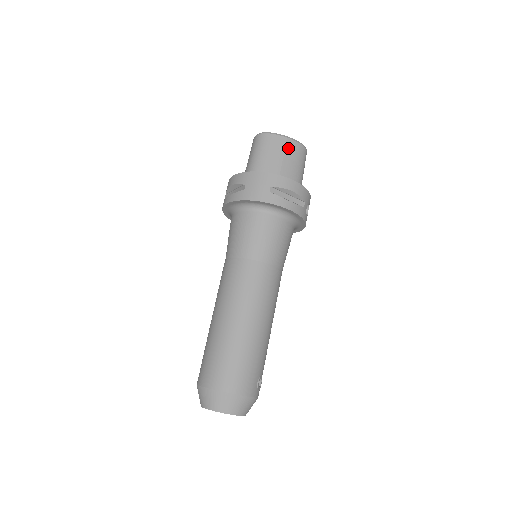
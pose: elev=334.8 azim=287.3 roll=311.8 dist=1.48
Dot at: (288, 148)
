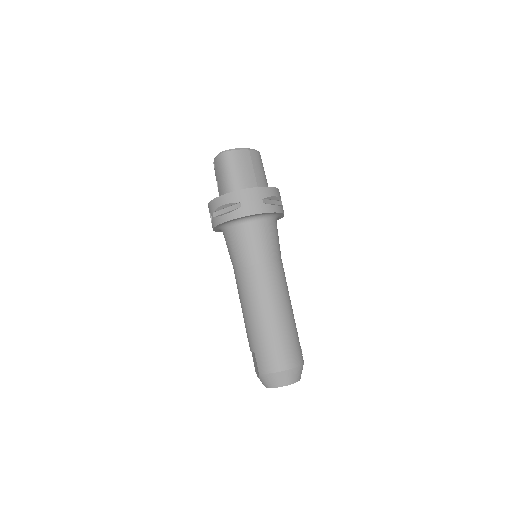
Dot at: (253, 159)
